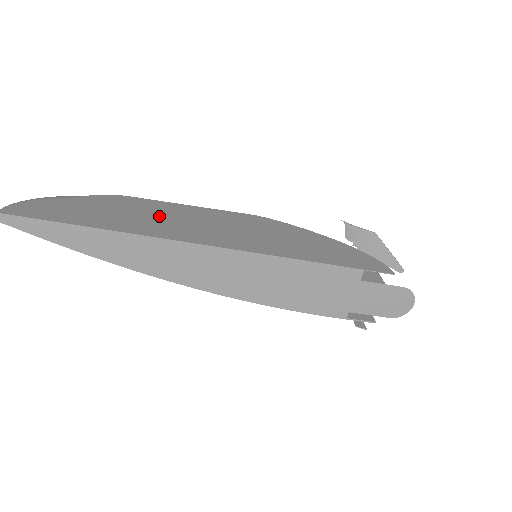
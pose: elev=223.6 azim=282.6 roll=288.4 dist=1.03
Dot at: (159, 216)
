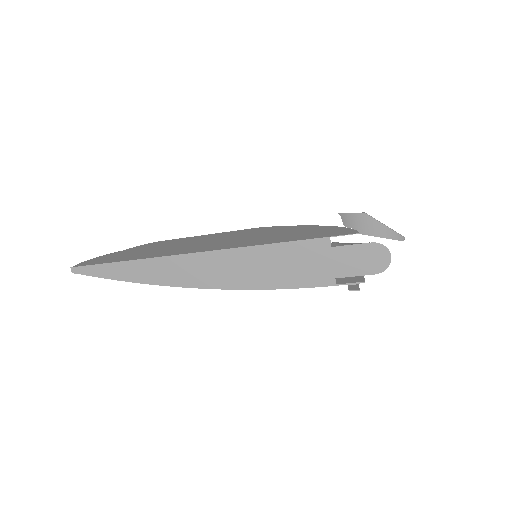
Dot at: (177, 245)
